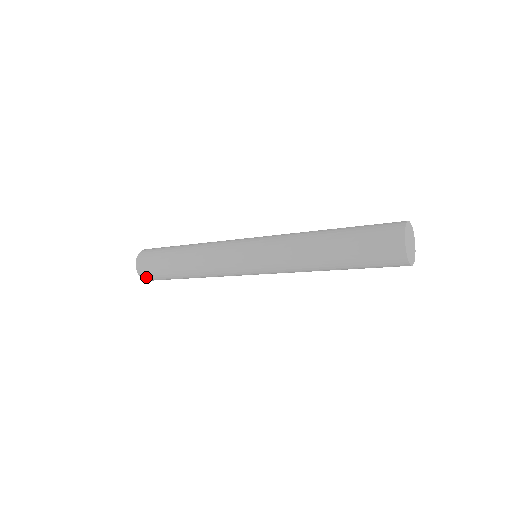
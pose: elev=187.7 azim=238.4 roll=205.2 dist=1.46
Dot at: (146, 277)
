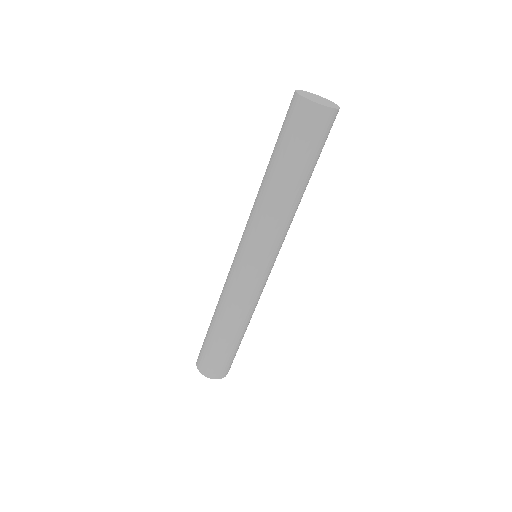
Dot at: (211, 373)
